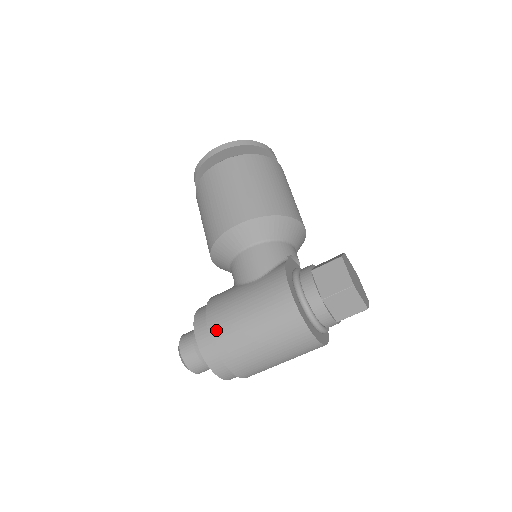
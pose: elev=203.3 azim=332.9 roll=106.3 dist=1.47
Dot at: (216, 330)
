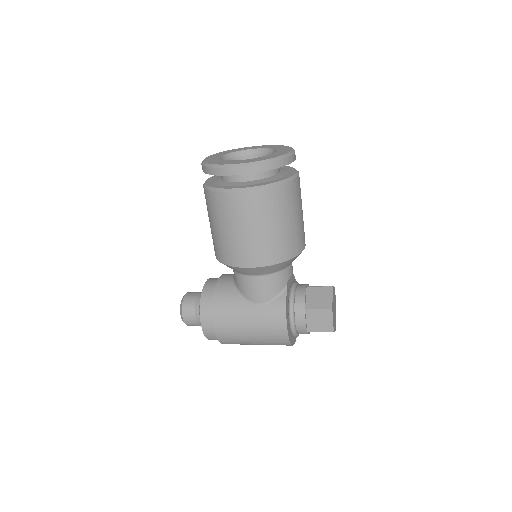
Dot at: (221, 333)
